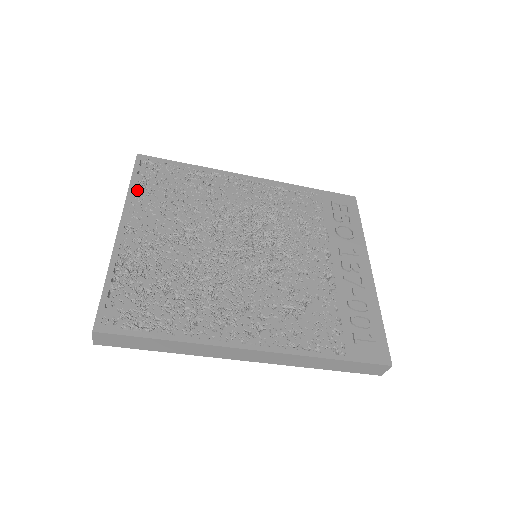
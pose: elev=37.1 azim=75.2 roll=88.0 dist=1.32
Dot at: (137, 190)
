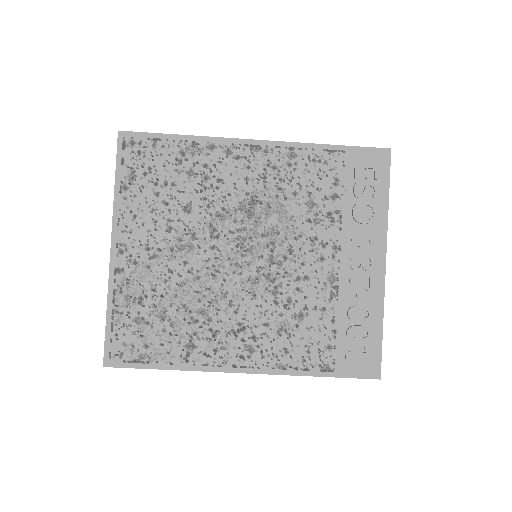
Dot at: (124, 189)
